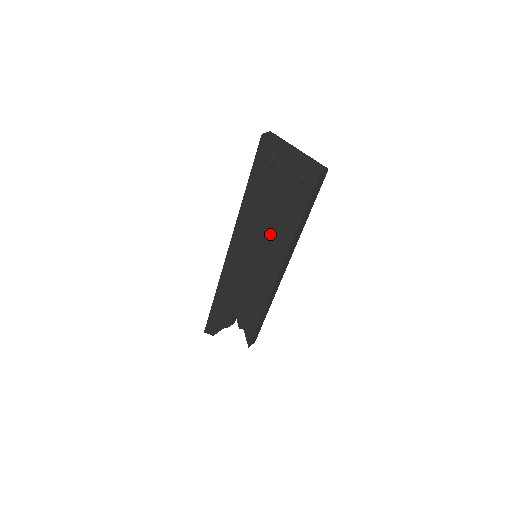
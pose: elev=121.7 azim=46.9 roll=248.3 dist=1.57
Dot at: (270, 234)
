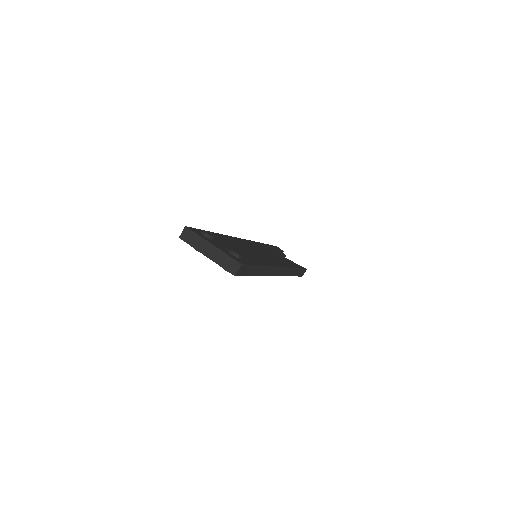
Dot at: occluded
